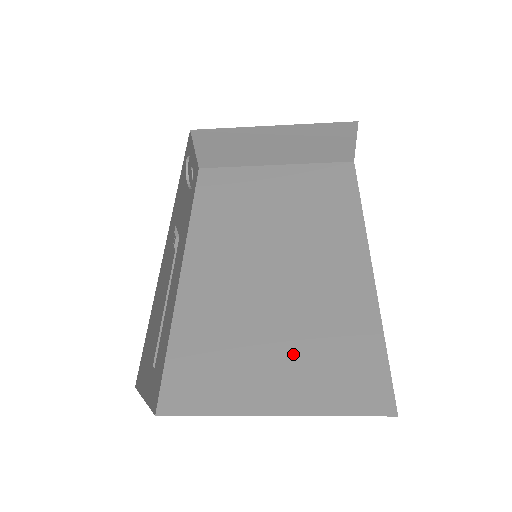
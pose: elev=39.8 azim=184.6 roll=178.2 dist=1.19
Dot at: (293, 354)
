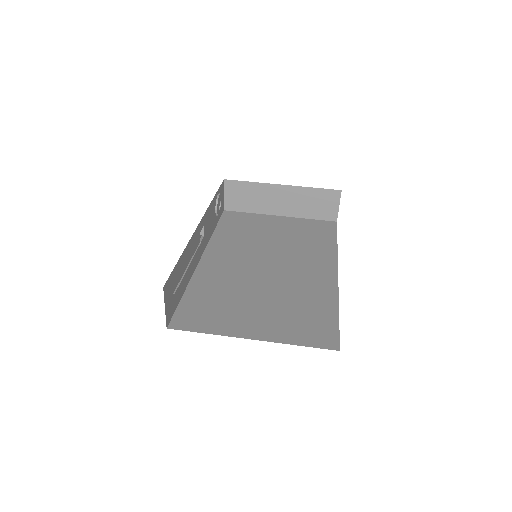
Dot at: (272, 311)
